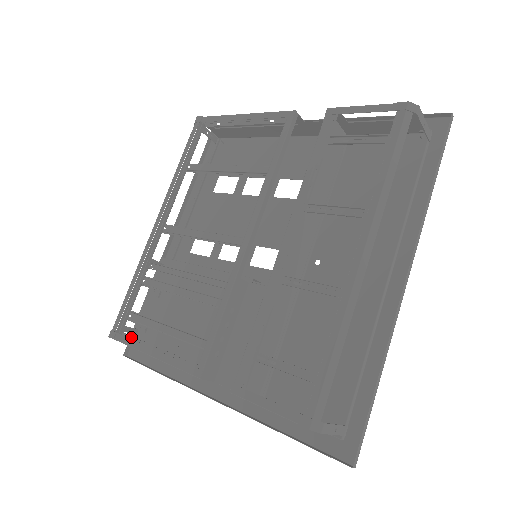
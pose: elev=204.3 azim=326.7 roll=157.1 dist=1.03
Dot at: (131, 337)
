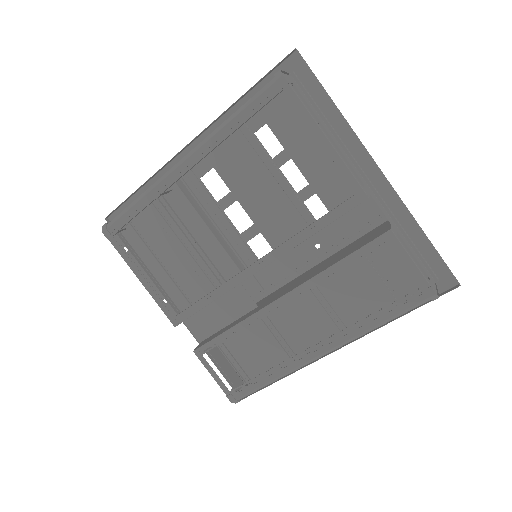
Dot at: (125, 251)
